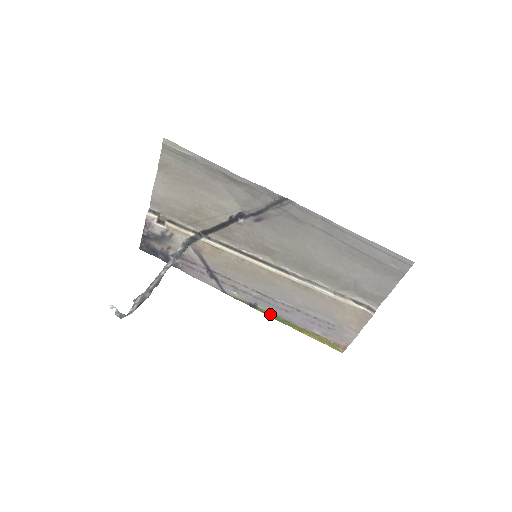
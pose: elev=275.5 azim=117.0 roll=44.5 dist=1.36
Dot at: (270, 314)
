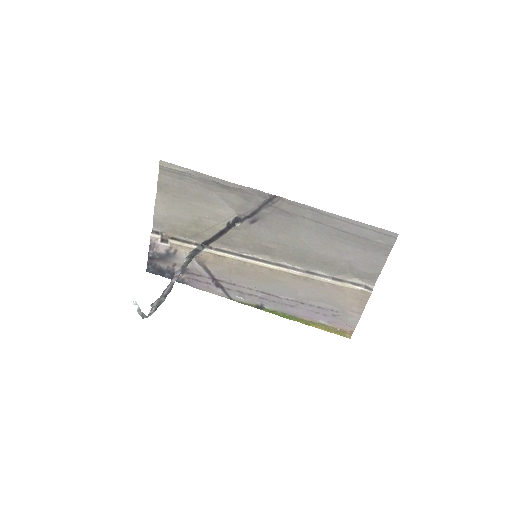
Dot at: (277, 313)
